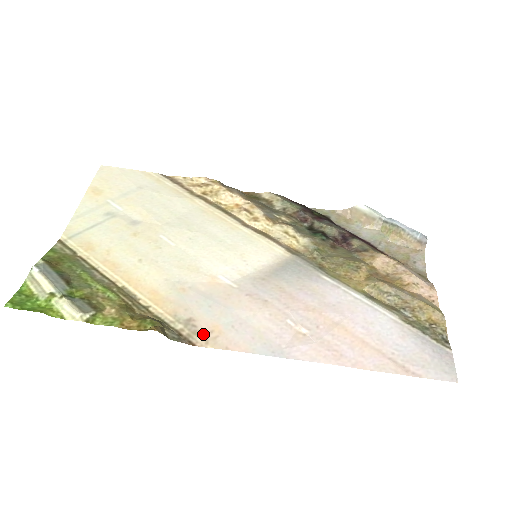
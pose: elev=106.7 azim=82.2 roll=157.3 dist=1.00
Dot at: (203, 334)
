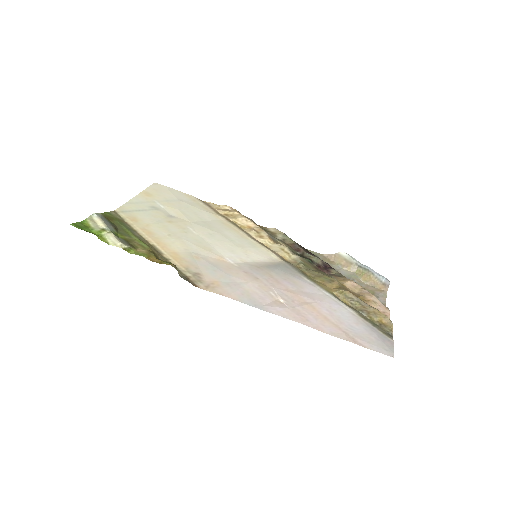
Dot at: (205, 283)
